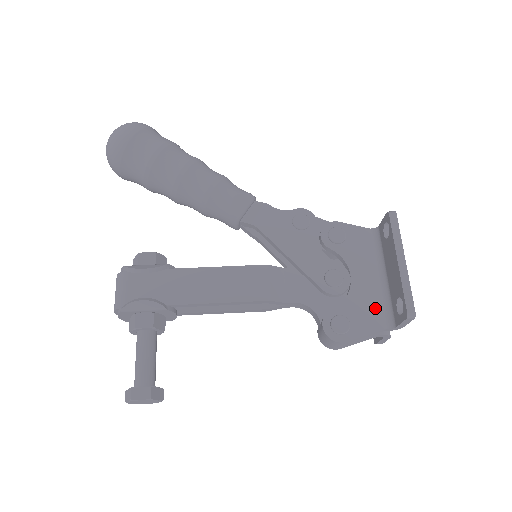
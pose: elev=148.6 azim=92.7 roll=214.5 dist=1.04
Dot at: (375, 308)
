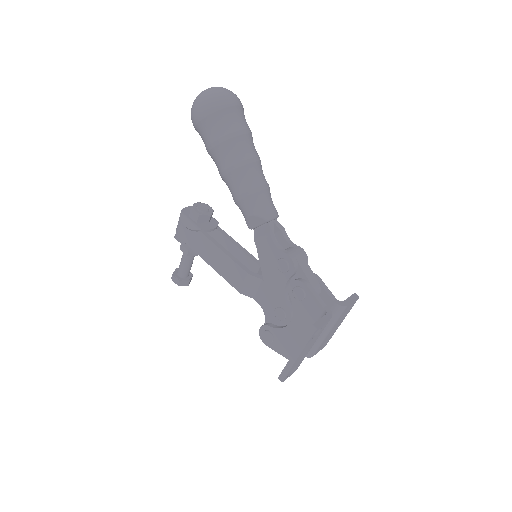
Dot at: (292, 348)
